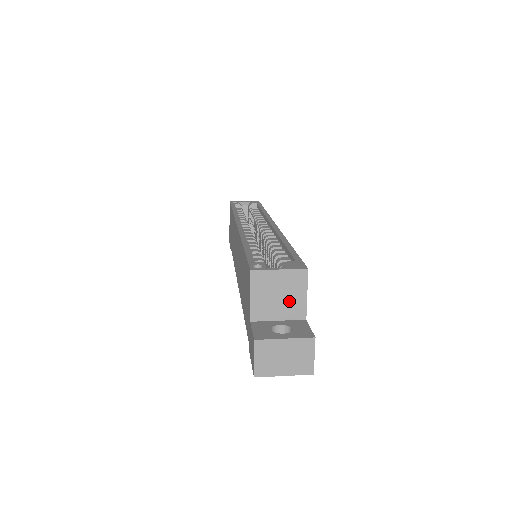
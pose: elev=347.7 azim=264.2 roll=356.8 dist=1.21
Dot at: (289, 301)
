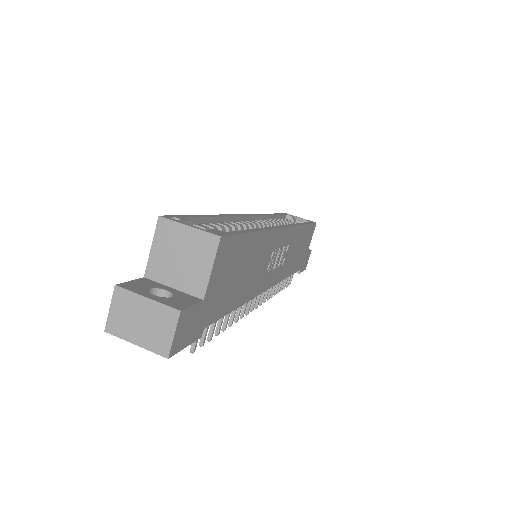
Dot at: (190, 269)
